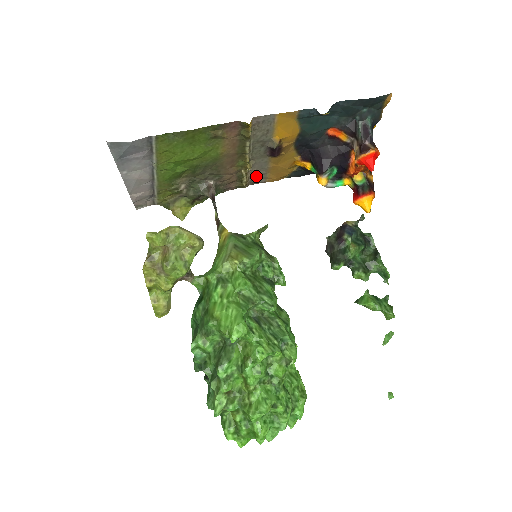
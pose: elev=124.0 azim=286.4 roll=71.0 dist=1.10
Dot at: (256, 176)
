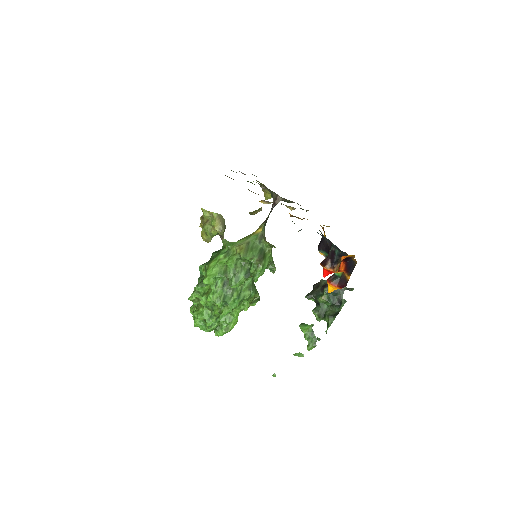
Dot at: occluded
